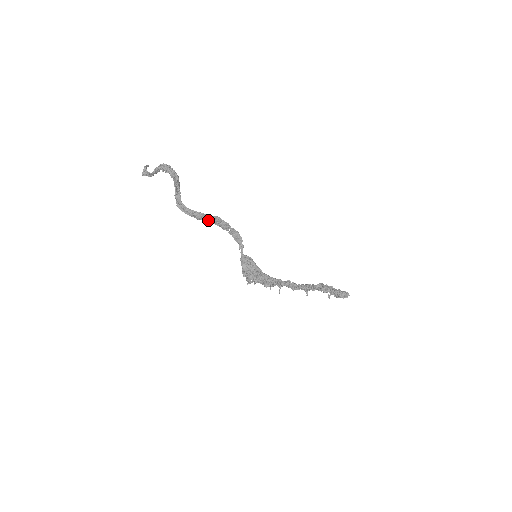
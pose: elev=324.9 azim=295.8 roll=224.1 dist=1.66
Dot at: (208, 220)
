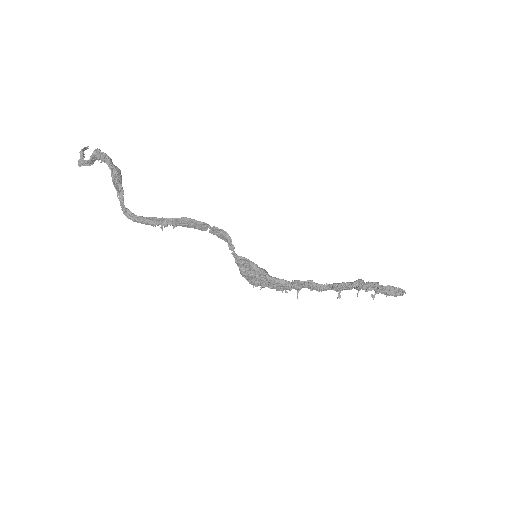
Dot at: (170, 224)
